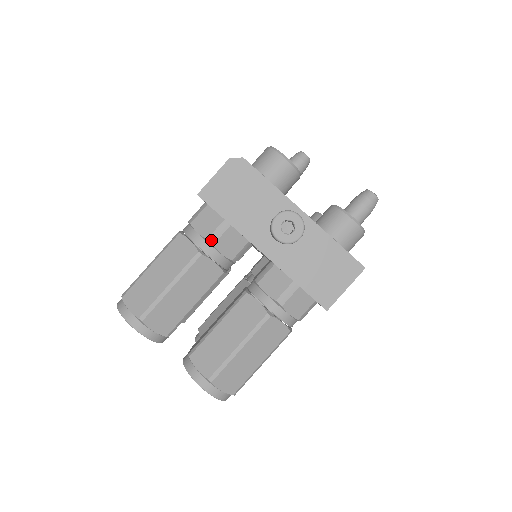
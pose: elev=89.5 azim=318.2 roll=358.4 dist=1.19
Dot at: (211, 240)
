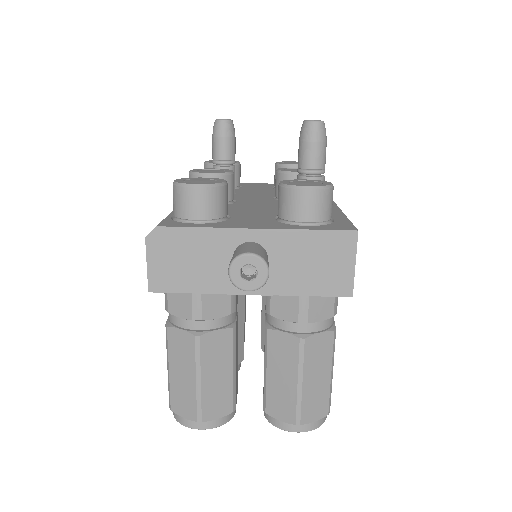
Dot at: (196, 318)
